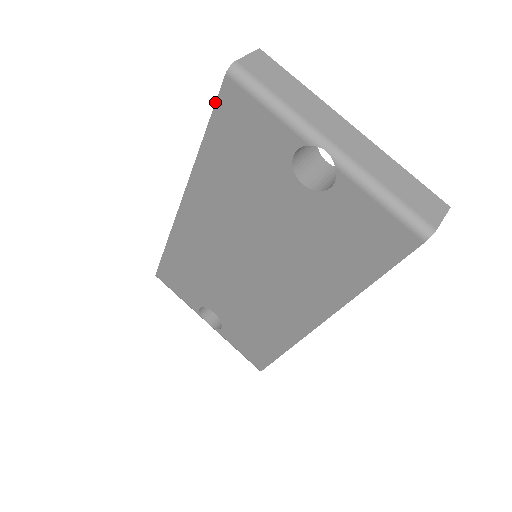
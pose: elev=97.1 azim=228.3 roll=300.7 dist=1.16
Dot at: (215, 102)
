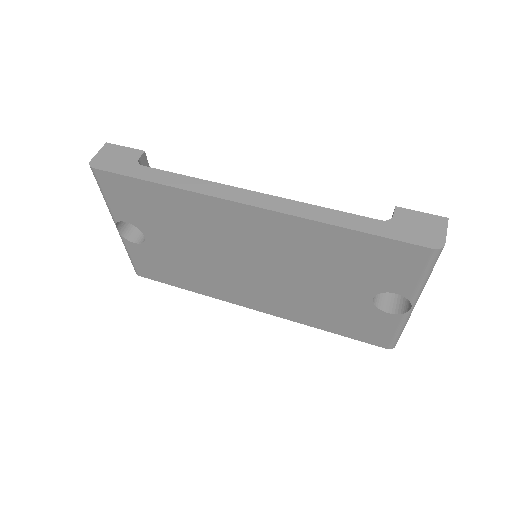
Dot at: (400, 241)
